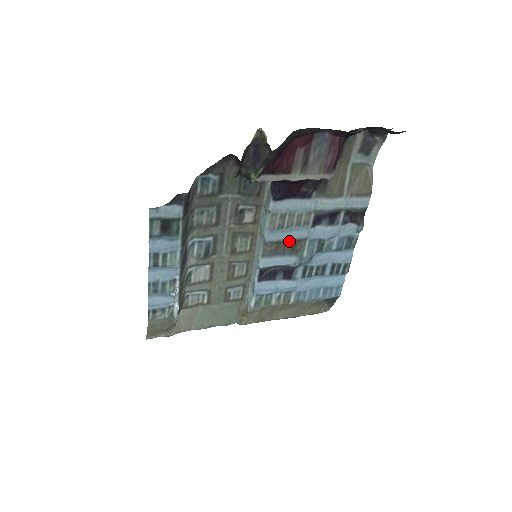
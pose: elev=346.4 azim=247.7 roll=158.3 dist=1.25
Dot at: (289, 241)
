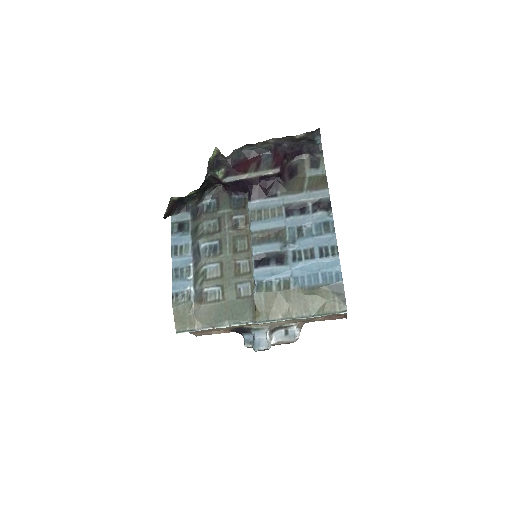
Dot at: (271, 231)
